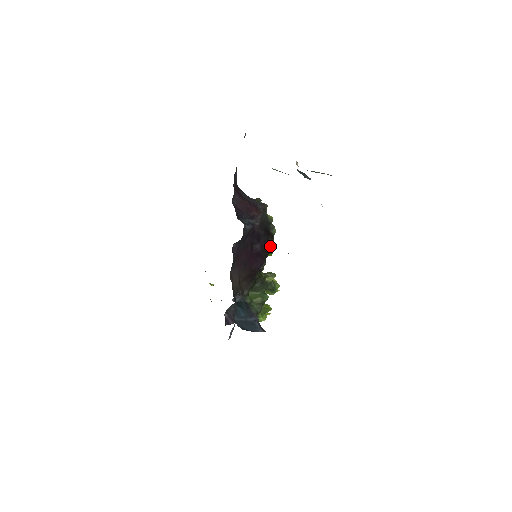
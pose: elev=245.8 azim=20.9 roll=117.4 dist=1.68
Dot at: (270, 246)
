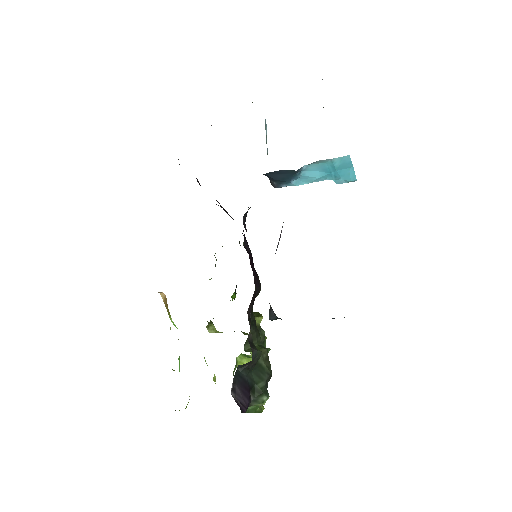
Dot at: occluded
